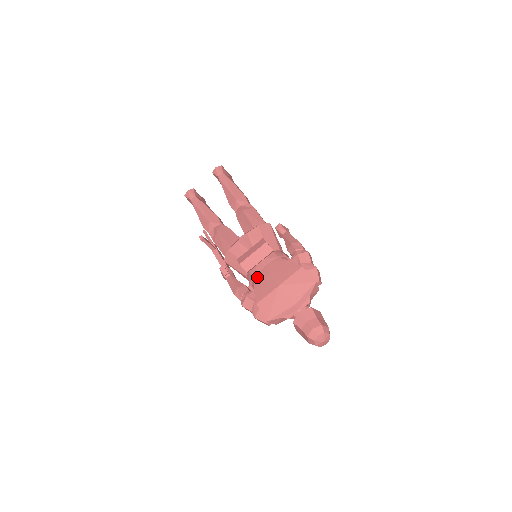
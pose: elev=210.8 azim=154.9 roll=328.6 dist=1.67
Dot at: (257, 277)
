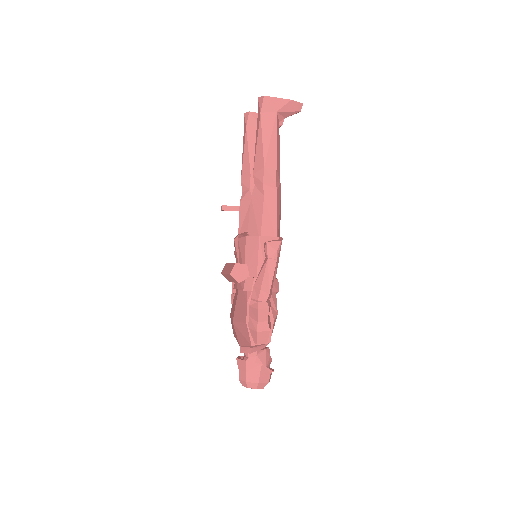
Dot at: (236, 291)
